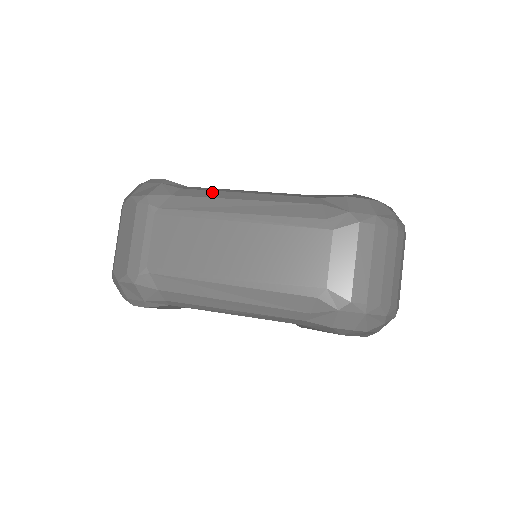
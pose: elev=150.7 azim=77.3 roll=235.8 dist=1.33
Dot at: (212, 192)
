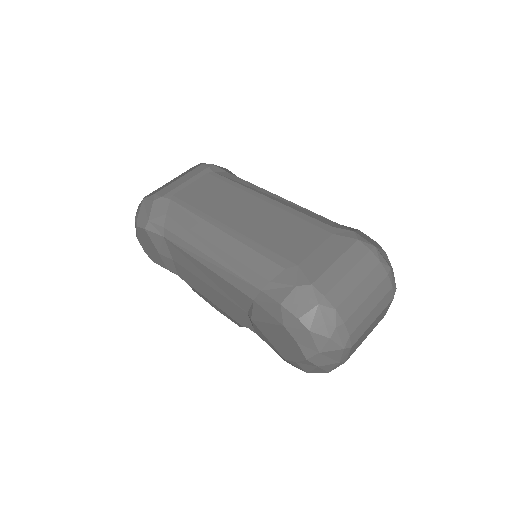
Dot at: occluded
